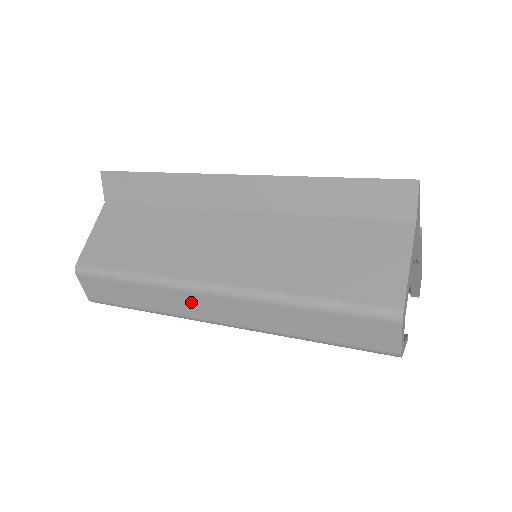
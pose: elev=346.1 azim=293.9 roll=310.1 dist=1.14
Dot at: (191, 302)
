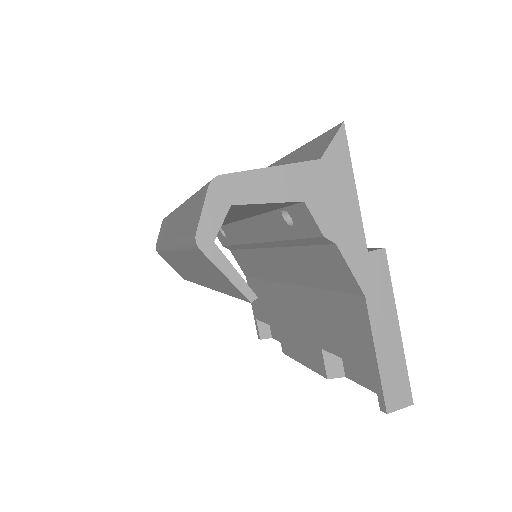
Dot at: (171, 224)
